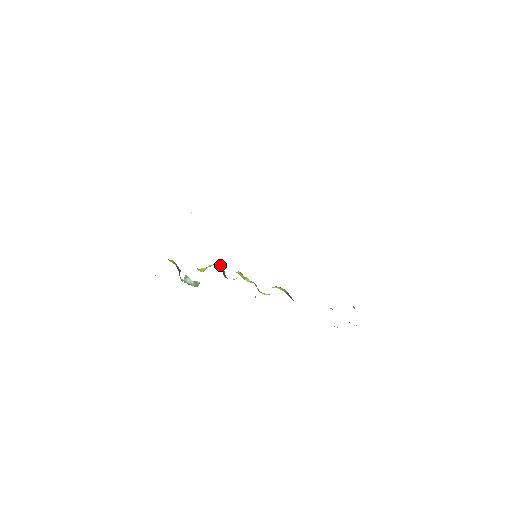
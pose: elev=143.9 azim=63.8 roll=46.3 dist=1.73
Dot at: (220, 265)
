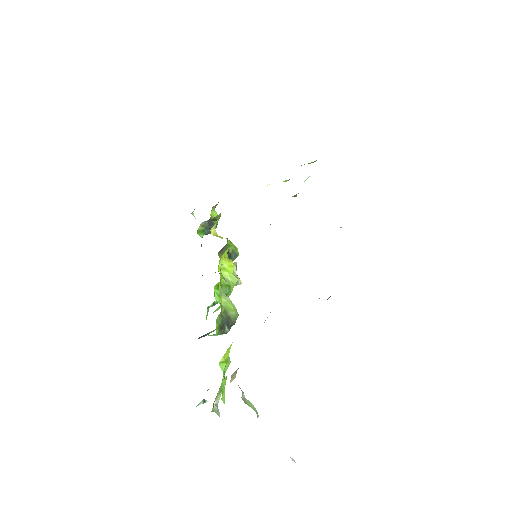
Dot at: (235, 248)
